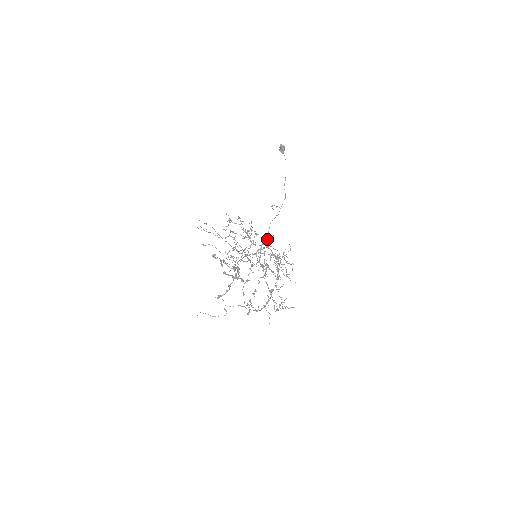
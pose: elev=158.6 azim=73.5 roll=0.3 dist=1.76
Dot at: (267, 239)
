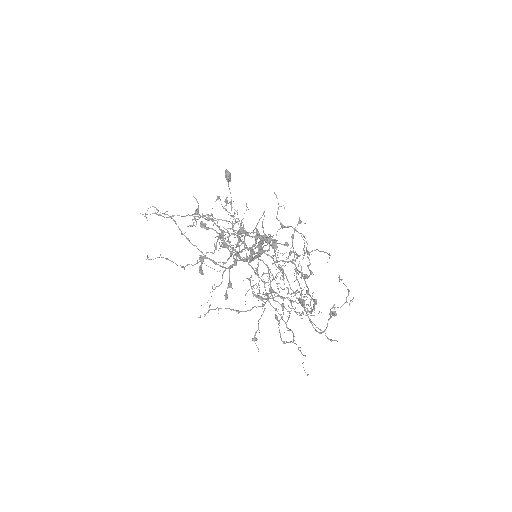
Dot at: occluded
